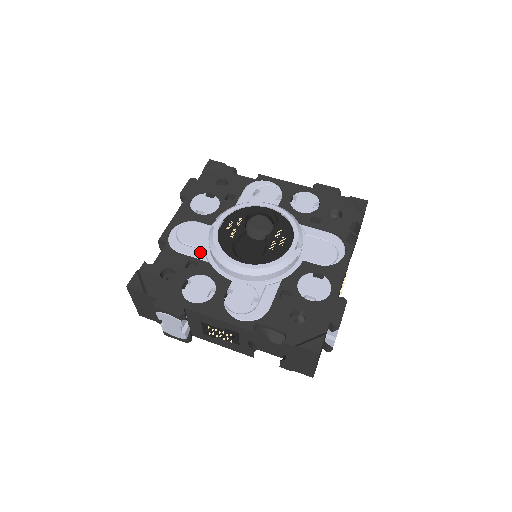
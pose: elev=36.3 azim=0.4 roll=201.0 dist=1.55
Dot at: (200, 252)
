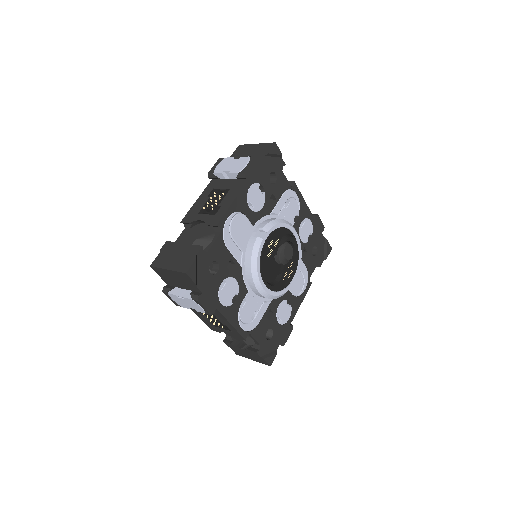
Dot at: (239, 253)
